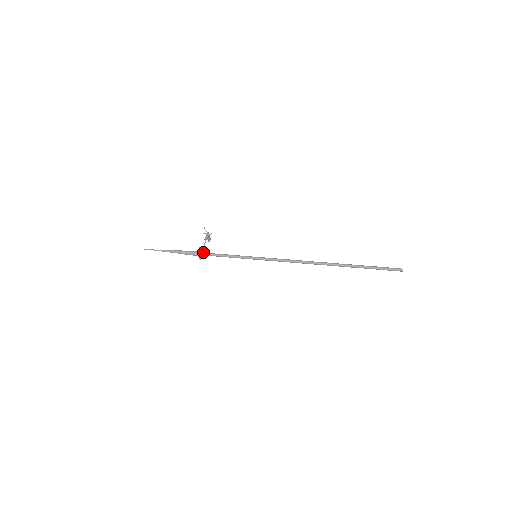
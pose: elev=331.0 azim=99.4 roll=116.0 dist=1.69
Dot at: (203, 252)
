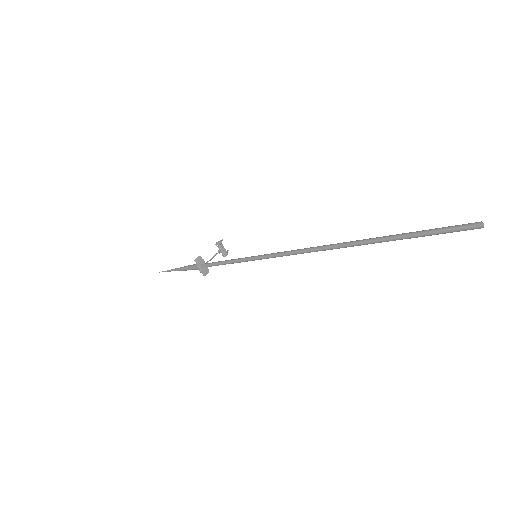
Dot at: (204, 262)
